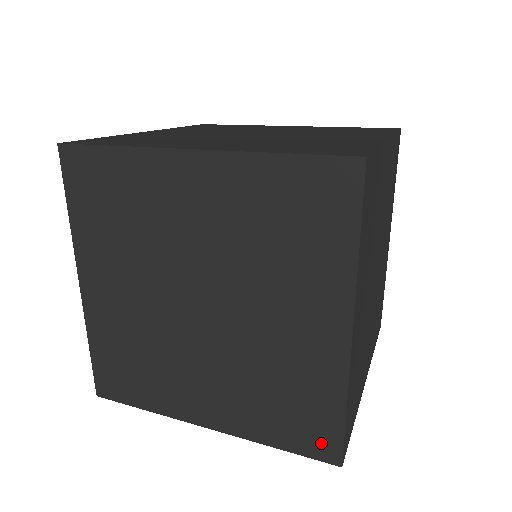
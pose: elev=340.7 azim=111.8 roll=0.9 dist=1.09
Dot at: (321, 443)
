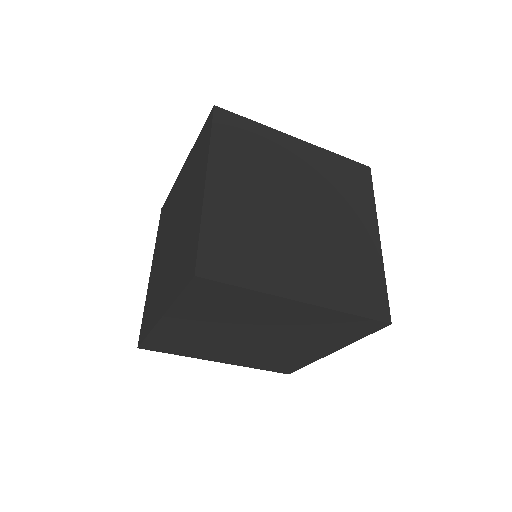
Dot at: (378, 306)
